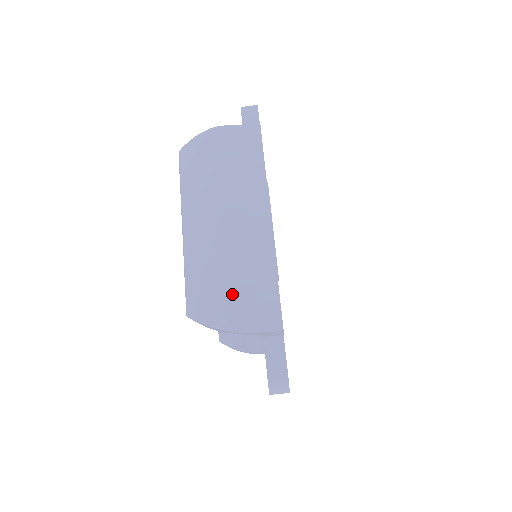
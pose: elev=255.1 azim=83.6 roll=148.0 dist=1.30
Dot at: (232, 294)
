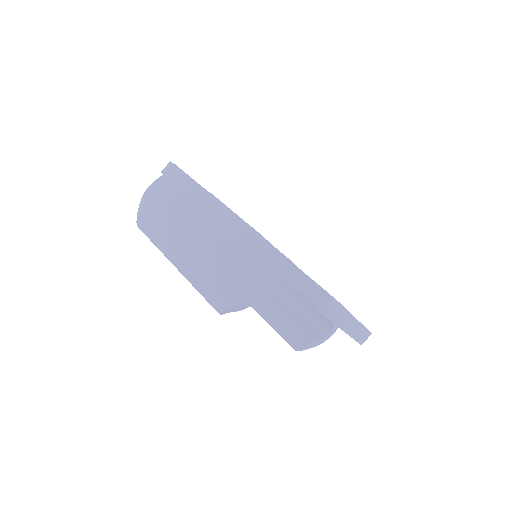
Dot at: (235, 269)
